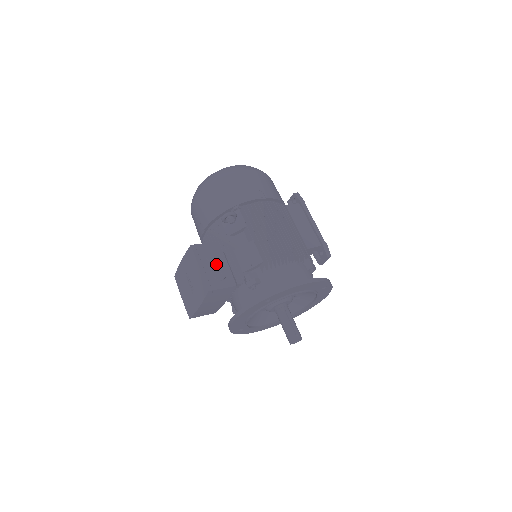
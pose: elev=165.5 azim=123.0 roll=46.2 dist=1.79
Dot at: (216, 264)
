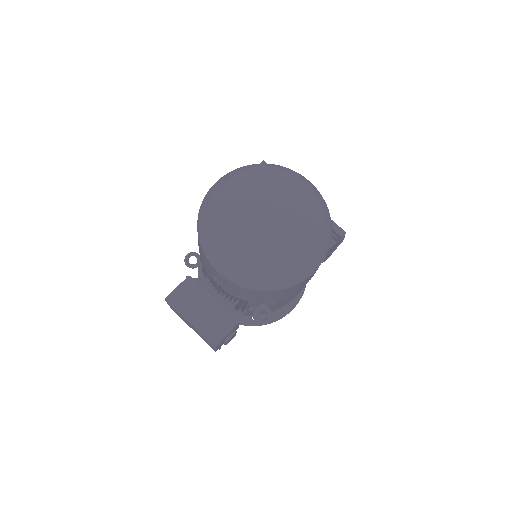
Dot at: occluded
